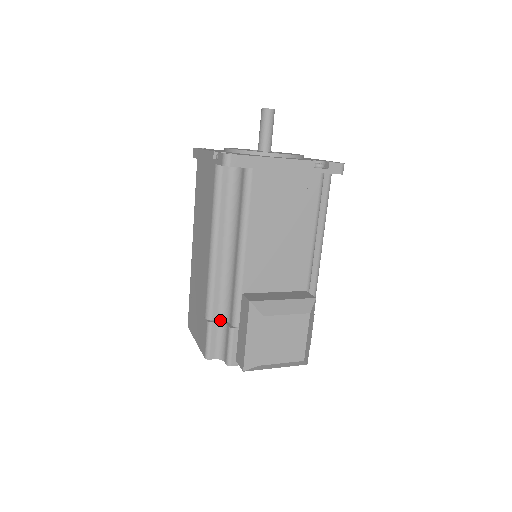
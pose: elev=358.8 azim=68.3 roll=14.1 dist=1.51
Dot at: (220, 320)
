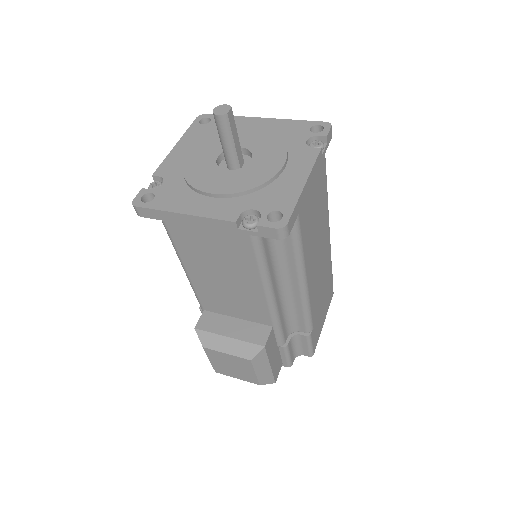
Dot at: occluded
